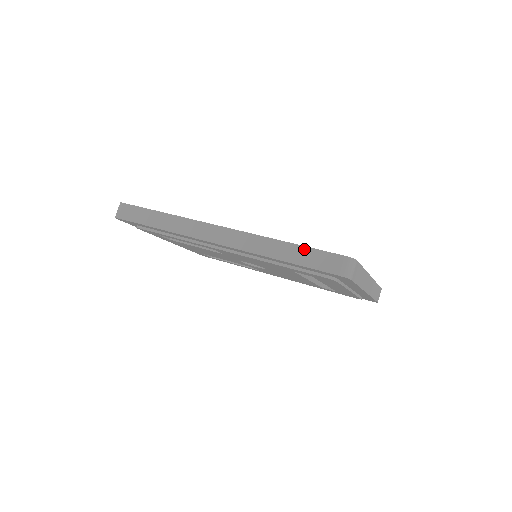
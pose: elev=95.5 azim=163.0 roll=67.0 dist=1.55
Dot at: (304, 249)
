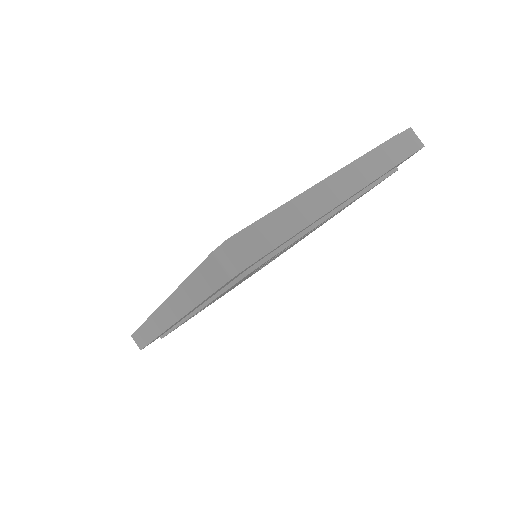
Dot at: (194, 277)
